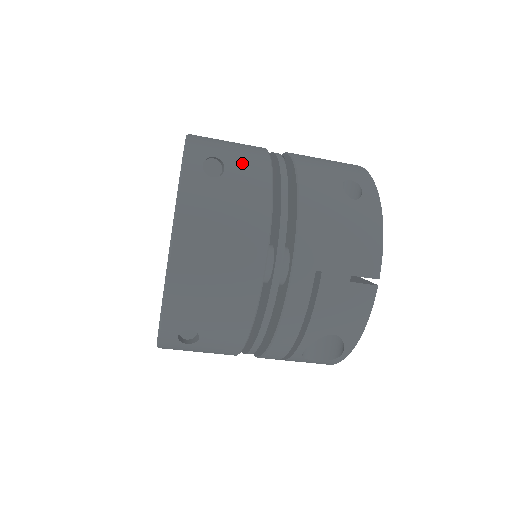
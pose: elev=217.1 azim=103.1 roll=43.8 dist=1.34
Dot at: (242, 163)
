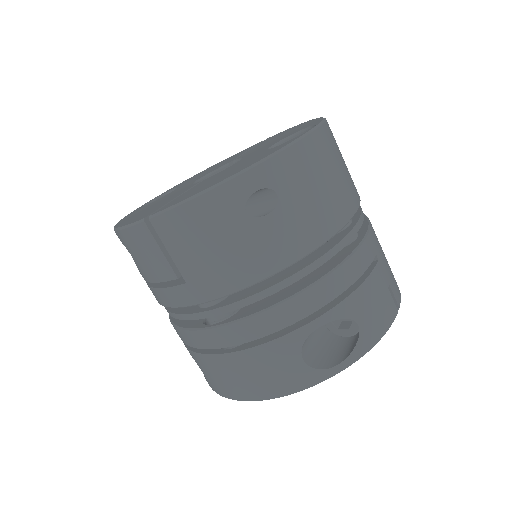
Dot at: occluded
